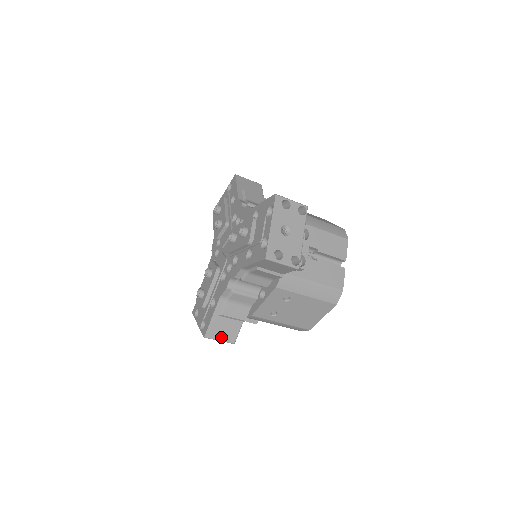
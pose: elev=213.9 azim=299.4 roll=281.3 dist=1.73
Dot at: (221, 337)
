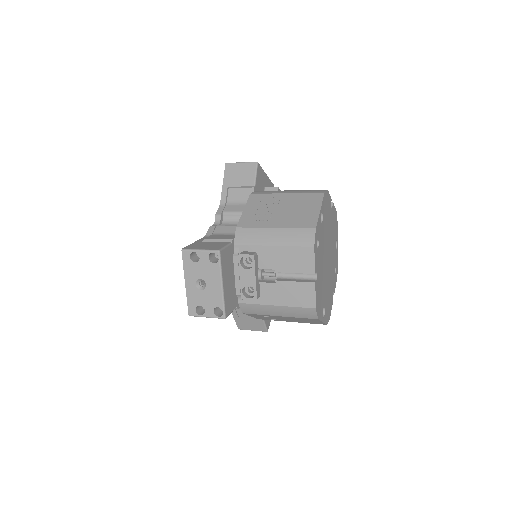
Dot at: (252, 328)
